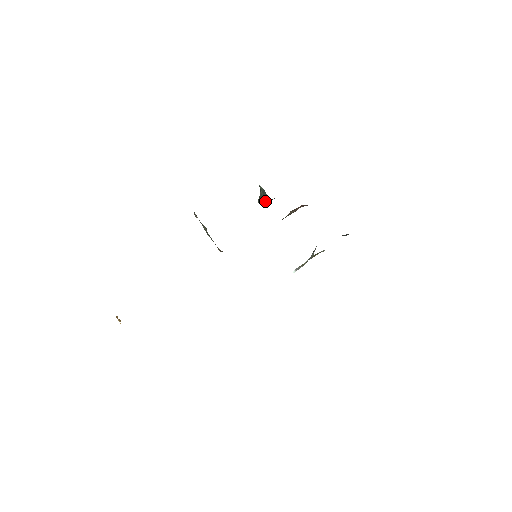
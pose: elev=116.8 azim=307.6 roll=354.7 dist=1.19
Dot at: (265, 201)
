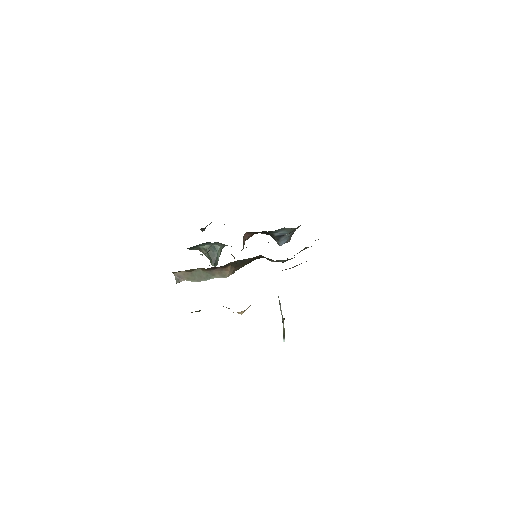
Dot at: (217, 256)
